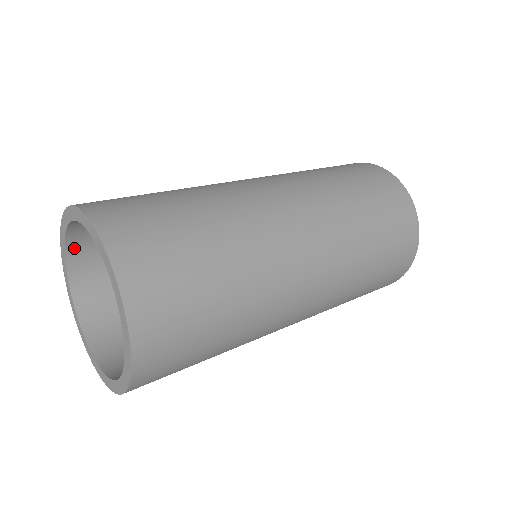
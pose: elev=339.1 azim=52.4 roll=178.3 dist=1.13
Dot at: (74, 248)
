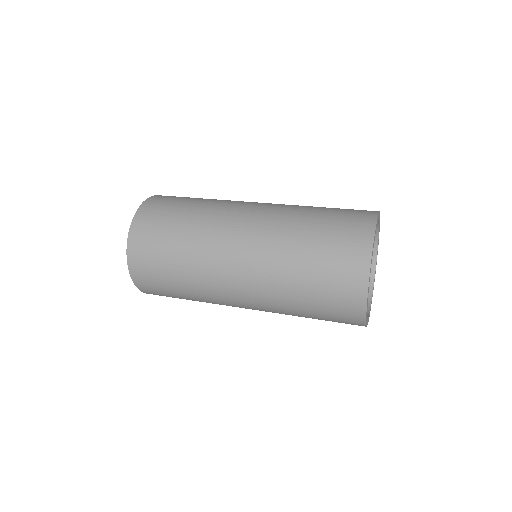
Dot at: occluded
